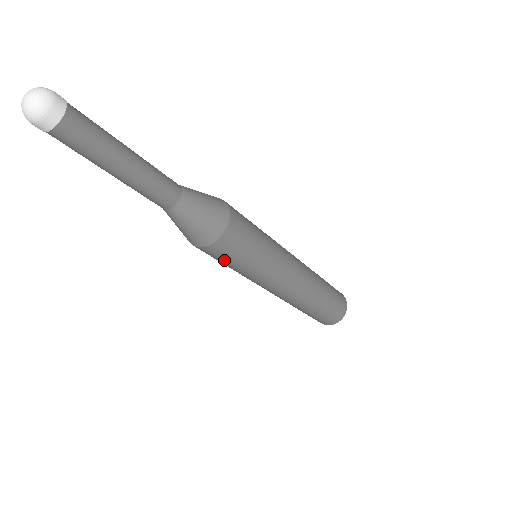
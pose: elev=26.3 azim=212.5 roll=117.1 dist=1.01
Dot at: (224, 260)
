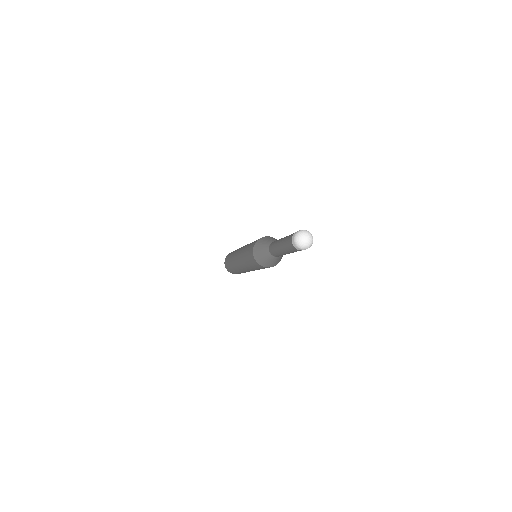
Dot at: (255, 266)
